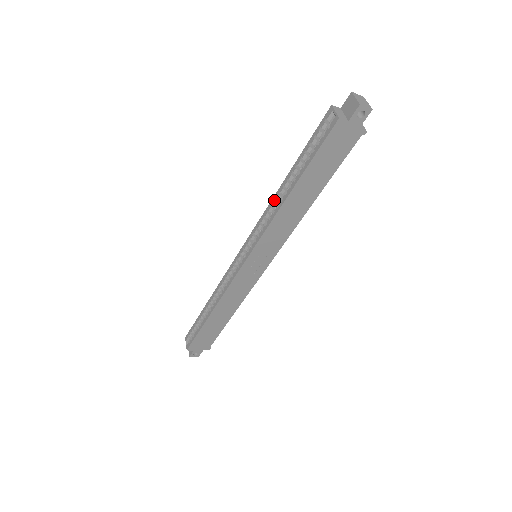
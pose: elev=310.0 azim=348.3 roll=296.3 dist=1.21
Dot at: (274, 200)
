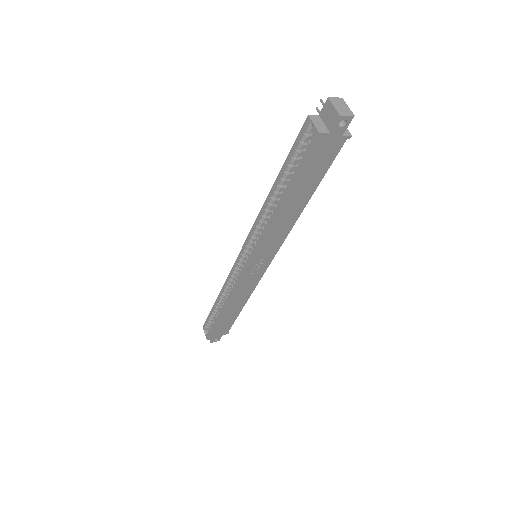
Dot at: (264, 210)
